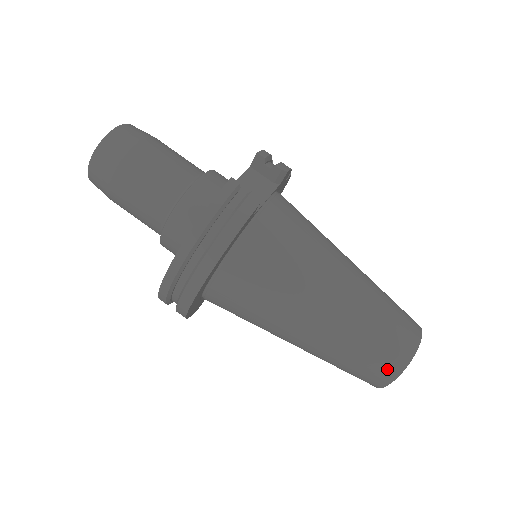
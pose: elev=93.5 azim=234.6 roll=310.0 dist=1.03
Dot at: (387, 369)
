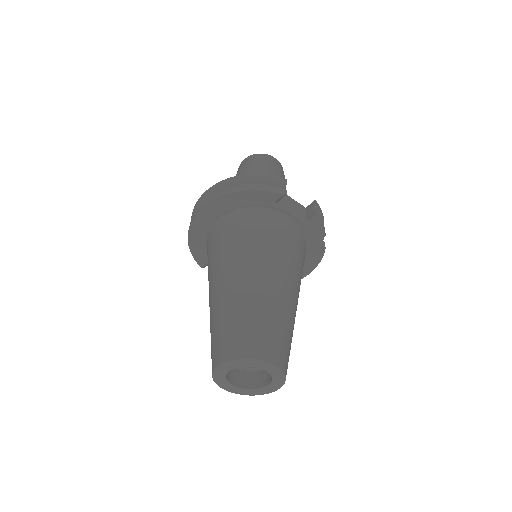
Dot at: (231, 348)
